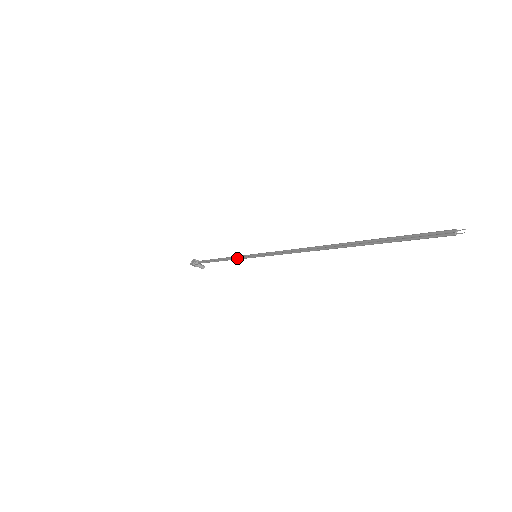
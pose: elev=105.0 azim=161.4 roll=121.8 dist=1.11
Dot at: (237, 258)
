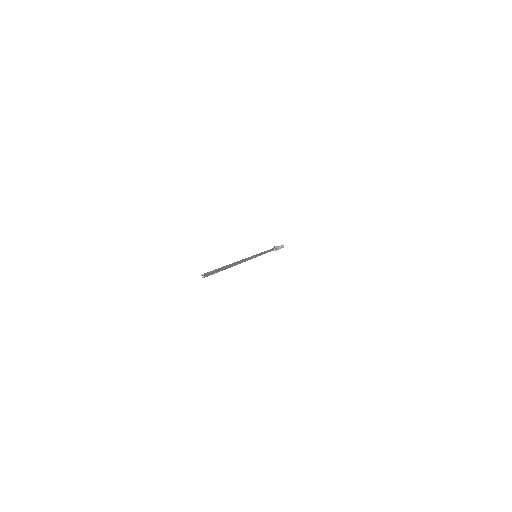
Dot at: (260, 255)
